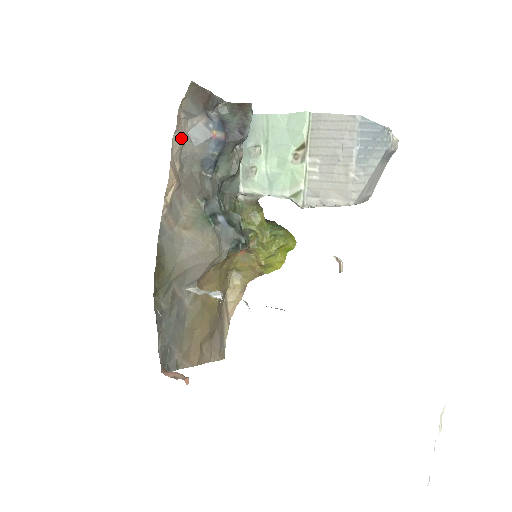
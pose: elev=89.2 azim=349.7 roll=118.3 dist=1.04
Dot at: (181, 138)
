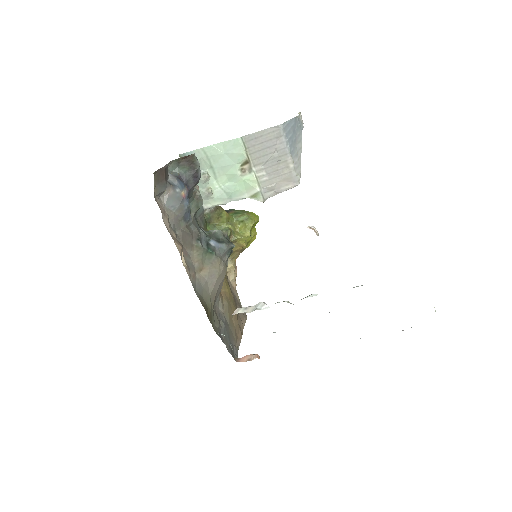
Dot at: (165, 215)
